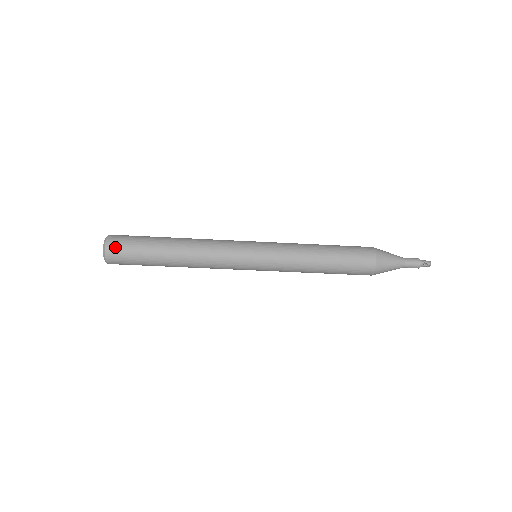
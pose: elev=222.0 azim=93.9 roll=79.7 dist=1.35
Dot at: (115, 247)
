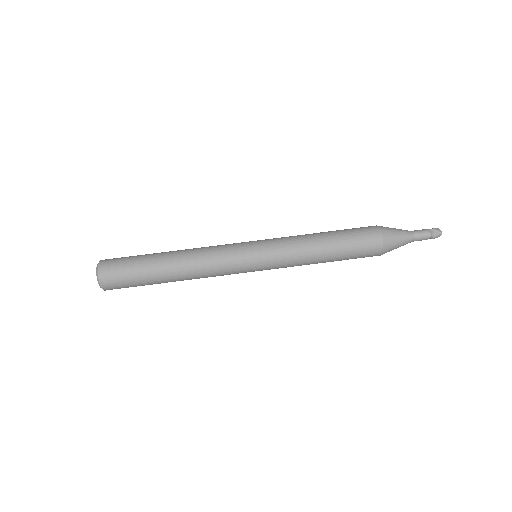
Dot at: (109, 261)
